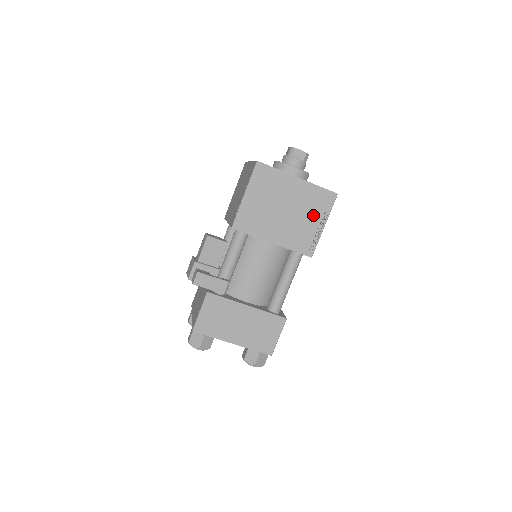
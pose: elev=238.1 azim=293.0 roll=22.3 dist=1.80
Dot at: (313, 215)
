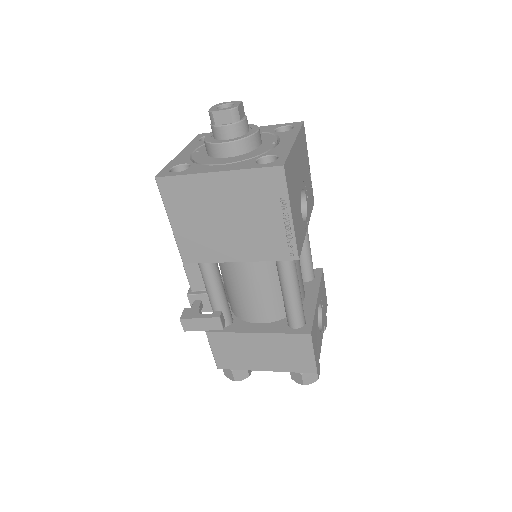
Dot at: (266, 209)
